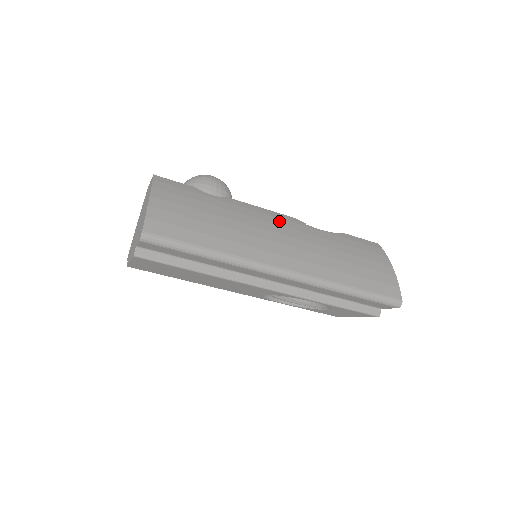
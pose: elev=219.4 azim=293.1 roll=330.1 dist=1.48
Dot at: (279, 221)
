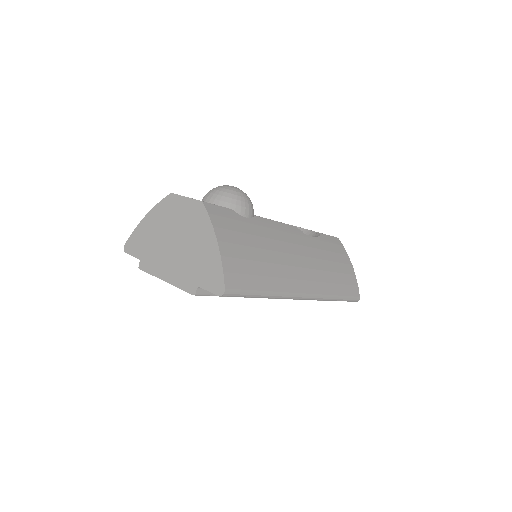
Dot at: (291, 238)
